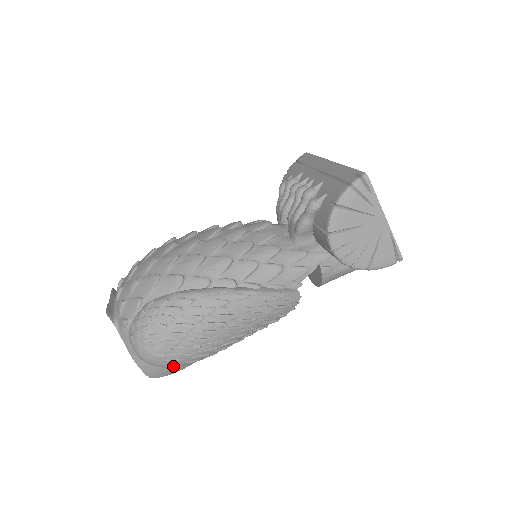
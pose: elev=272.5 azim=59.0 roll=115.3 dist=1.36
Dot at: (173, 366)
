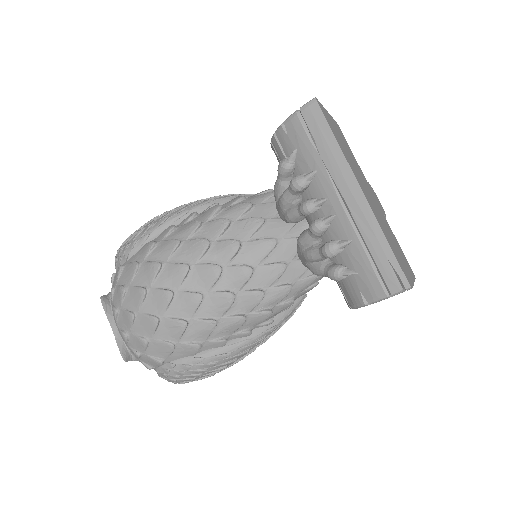
Dot at: occluded
